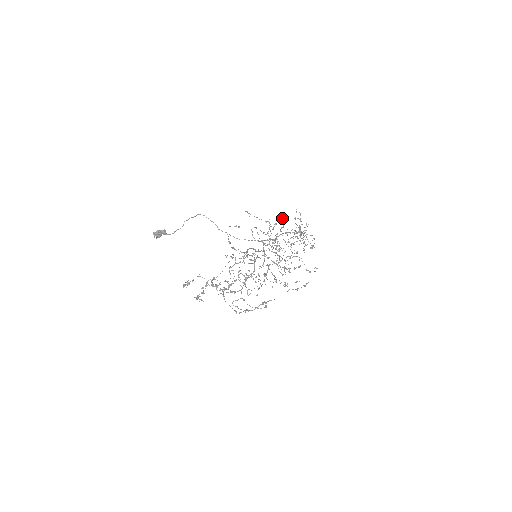
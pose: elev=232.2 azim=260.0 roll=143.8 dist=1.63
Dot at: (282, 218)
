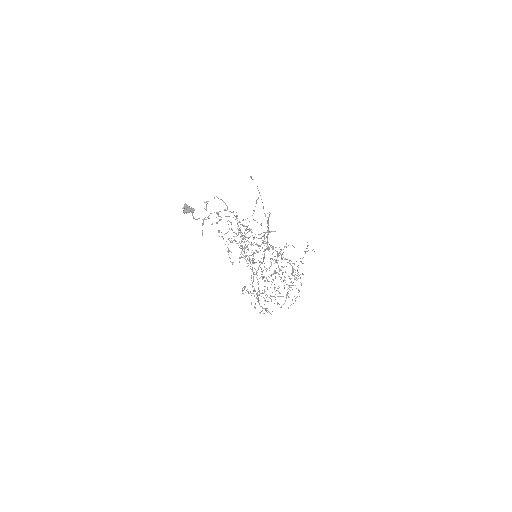
Dot at: occluded
